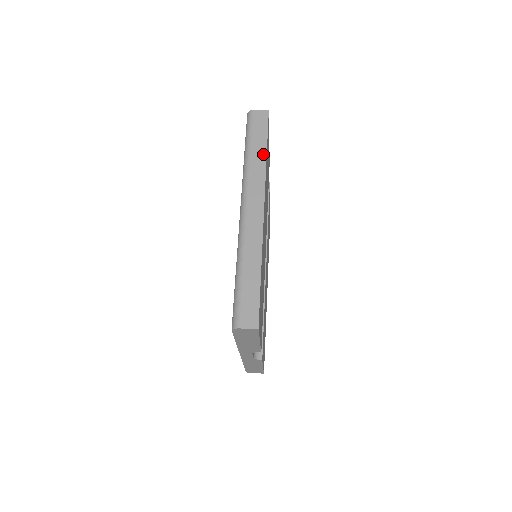
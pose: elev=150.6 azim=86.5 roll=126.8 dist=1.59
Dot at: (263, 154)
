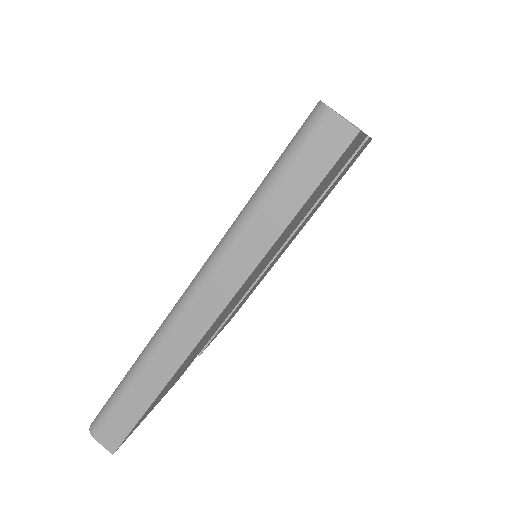
Dot at: (277, 227)
